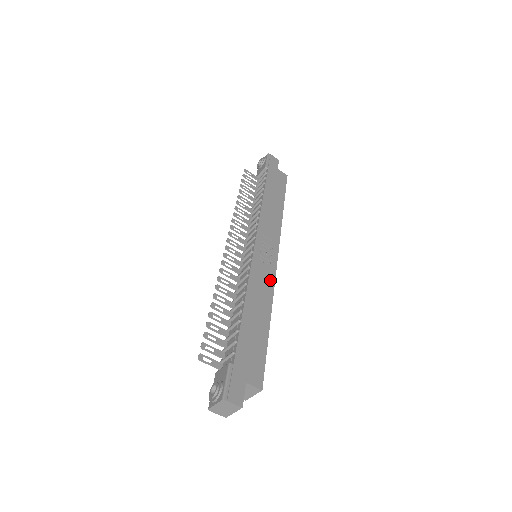
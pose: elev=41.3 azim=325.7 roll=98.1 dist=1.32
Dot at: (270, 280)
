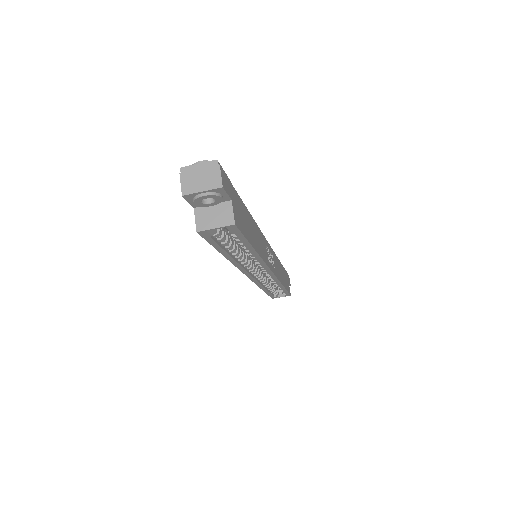
Dot at: (266, 258)
